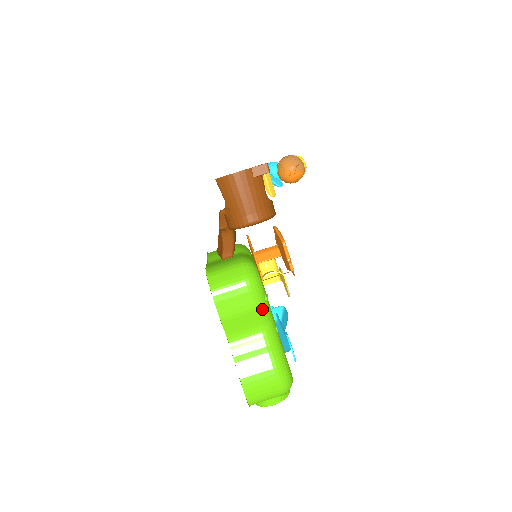
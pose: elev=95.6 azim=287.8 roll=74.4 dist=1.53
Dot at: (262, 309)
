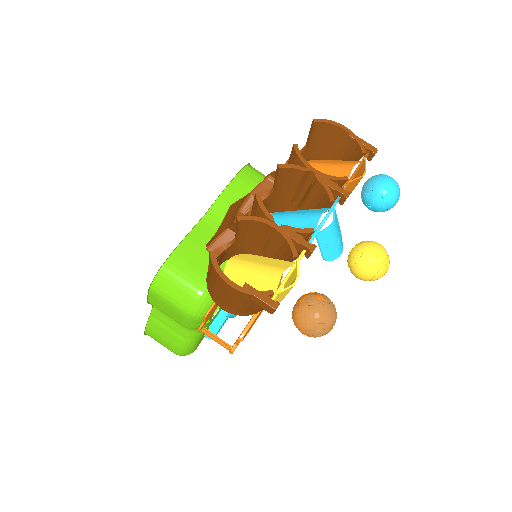
Dot at: (191, 328)
